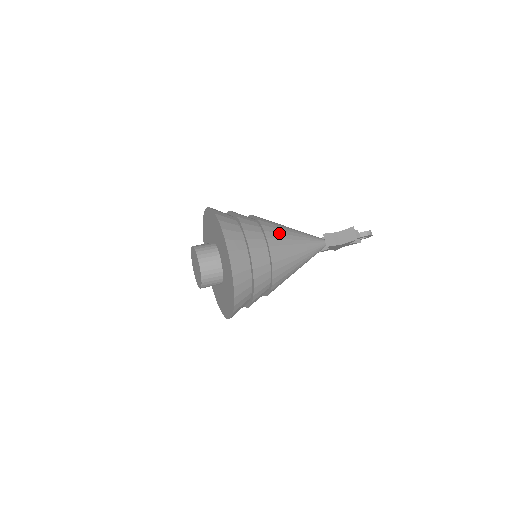
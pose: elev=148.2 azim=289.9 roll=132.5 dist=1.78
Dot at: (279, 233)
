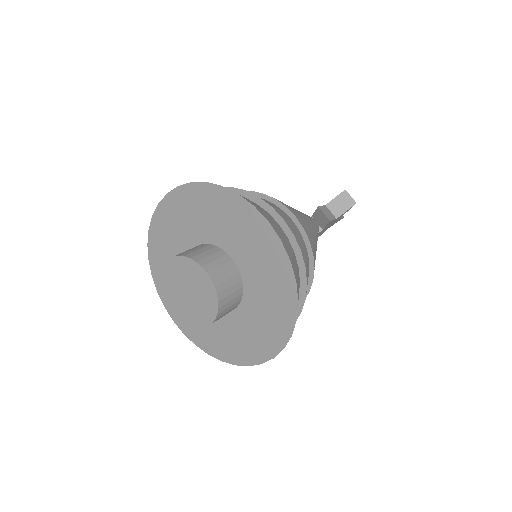
Dot at: (287, 205)
